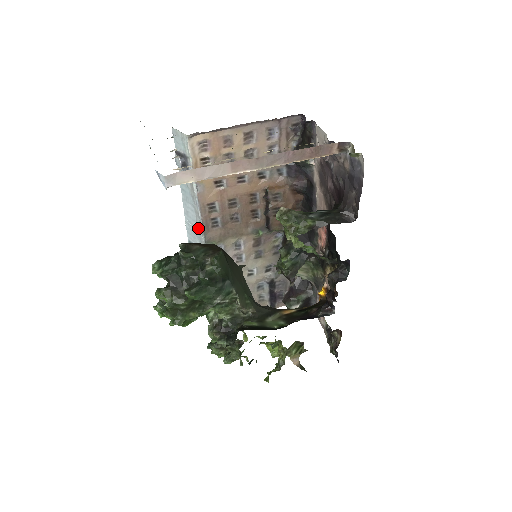
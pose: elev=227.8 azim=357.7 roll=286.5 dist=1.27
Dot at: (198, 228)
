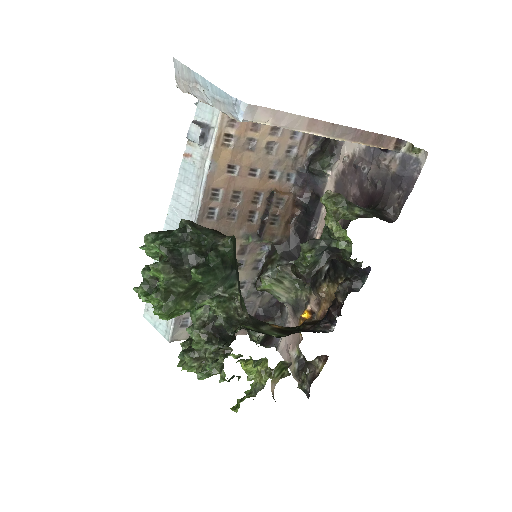
Dot at: (189, 216)
